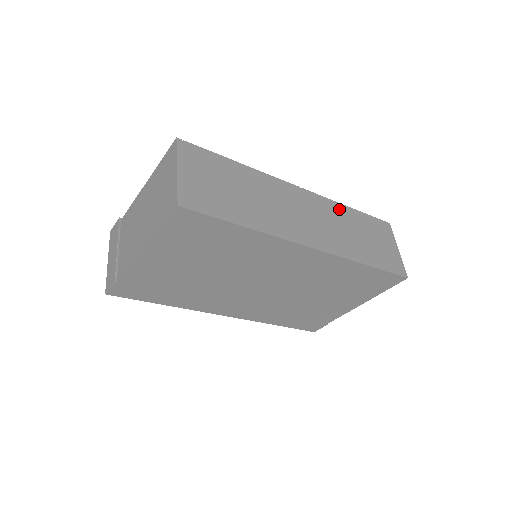
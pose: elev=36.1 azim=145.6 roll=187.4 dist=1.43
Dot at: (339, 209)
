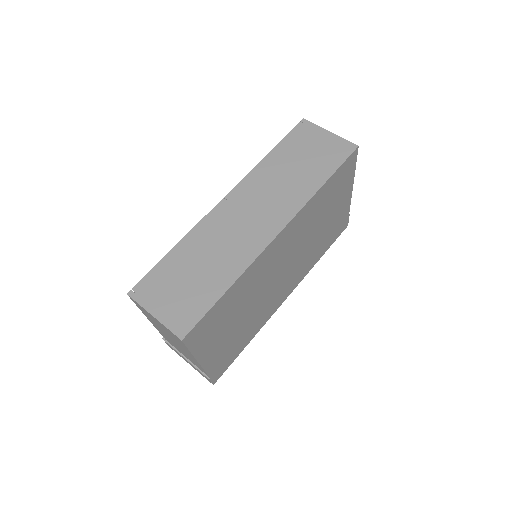
Dot at: (262, 170)
